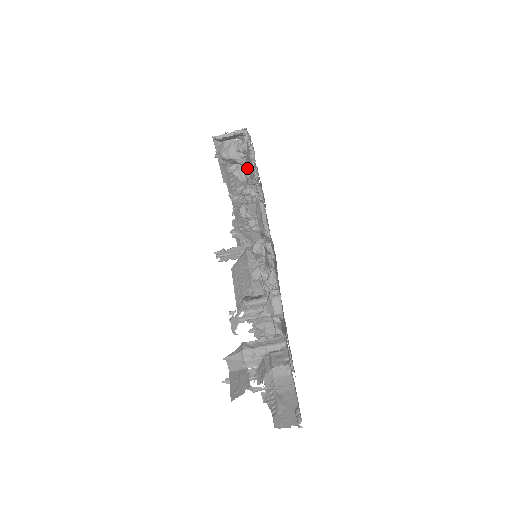
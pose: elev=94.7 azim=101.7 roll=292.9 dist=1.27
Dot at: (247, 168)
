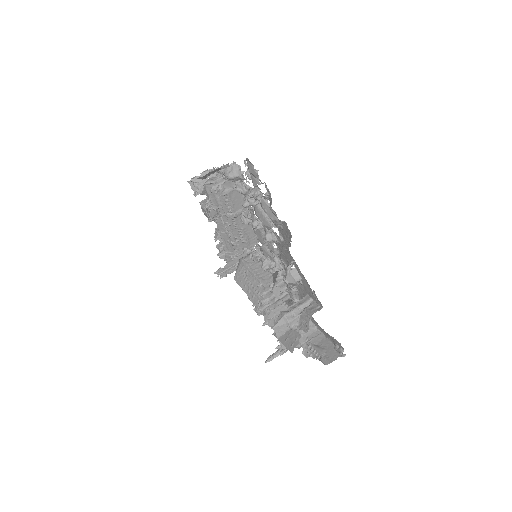
Dot at: (246, 182)
